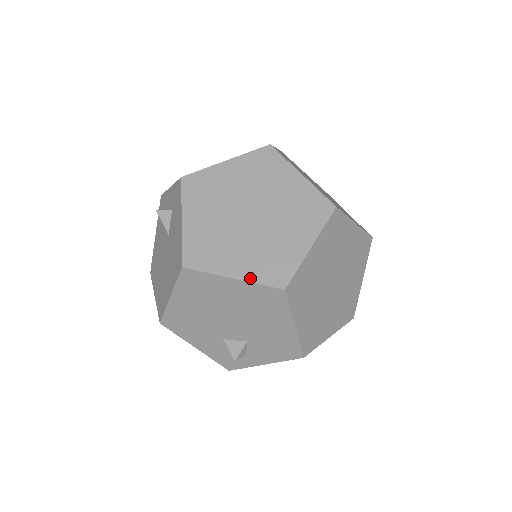
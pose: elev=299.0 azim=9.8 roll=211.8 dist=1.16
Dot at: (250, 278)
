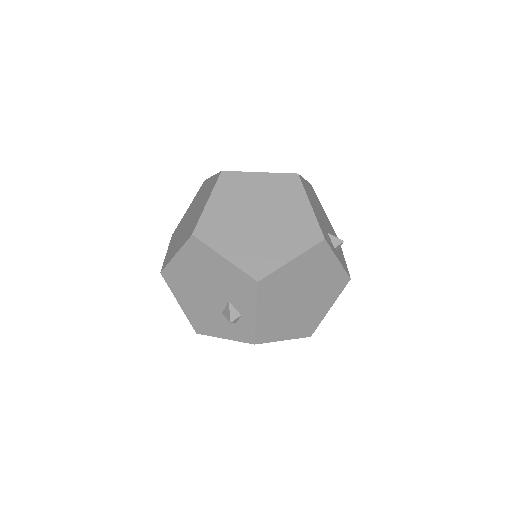
Dot at: (181, 247)
